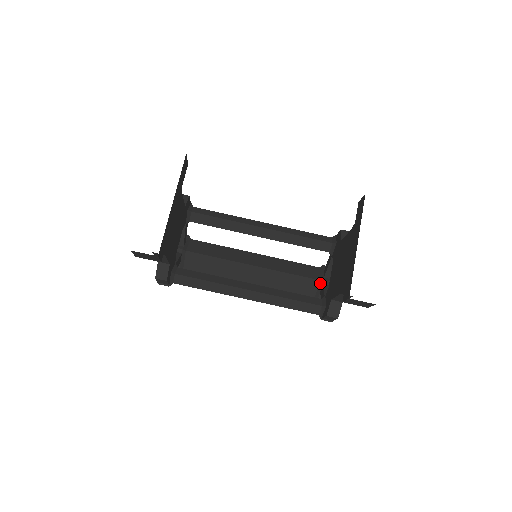
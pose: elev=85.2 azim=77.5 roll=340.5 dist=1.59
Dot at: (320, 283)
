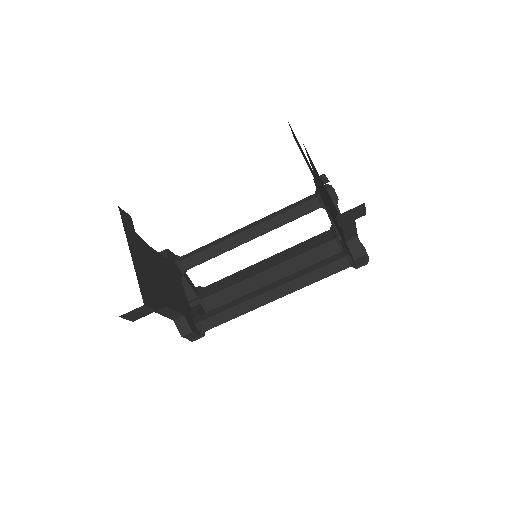
Dot at: (337, 241)
